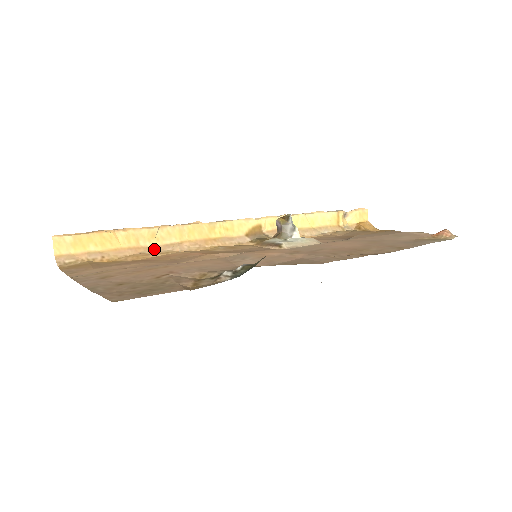
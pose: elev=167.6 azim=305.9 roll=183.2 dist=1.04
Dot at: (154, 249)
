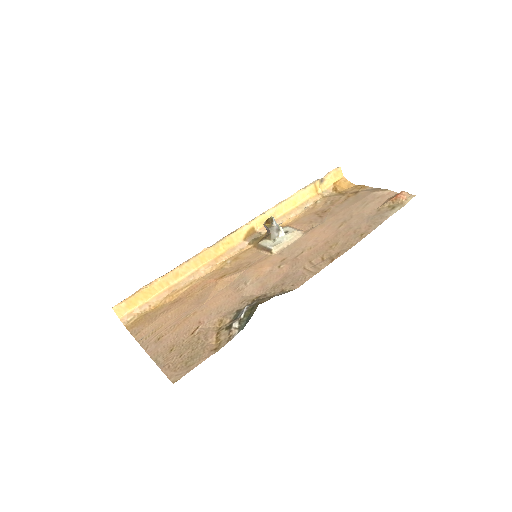
Dot at: (181, 283)
